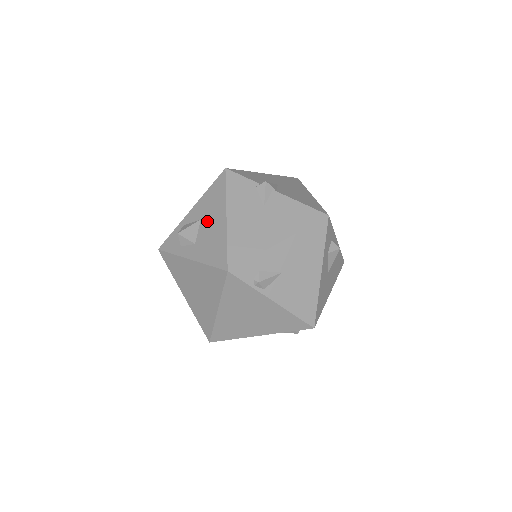
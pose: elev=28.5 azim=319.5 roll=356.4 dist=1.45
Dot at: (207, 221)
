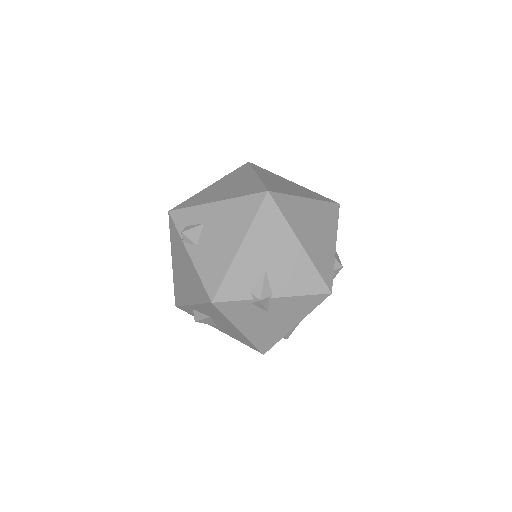
Dot at: (219, 322)
